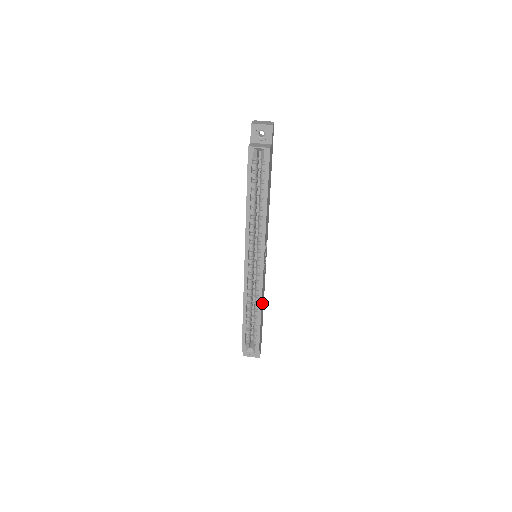
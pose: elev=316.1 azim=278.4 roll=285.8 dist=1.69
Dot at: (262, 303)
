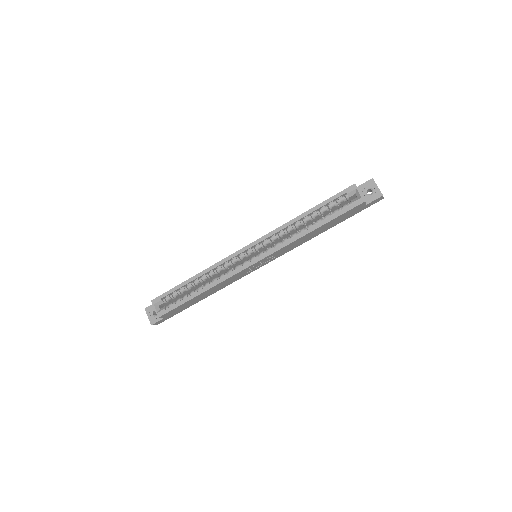
Dot at: (213, 289)
